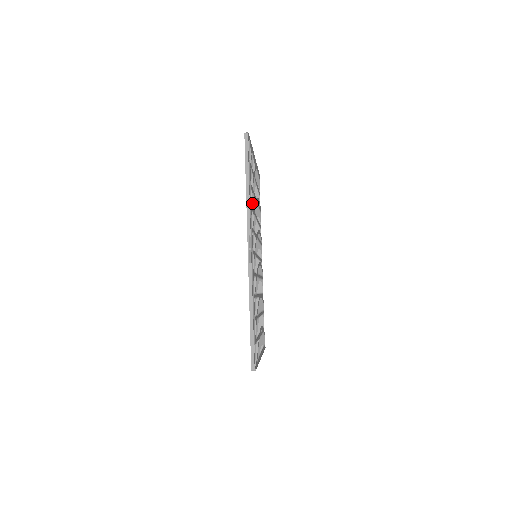
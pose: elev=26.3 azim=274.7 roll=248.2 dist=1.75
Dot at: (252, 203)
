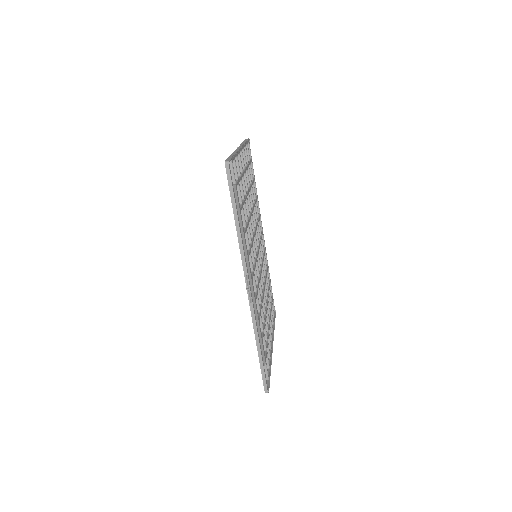
Dot at: (245, 222)
